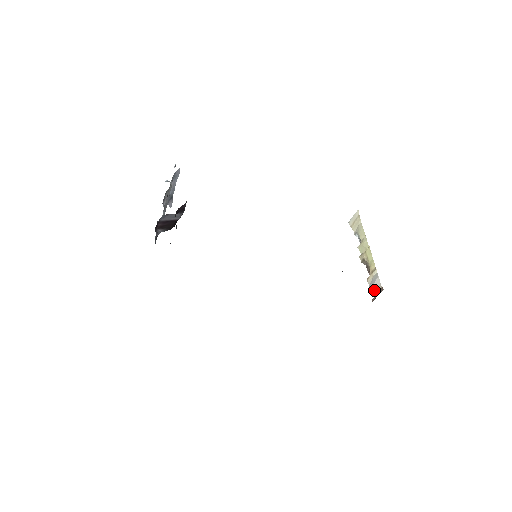
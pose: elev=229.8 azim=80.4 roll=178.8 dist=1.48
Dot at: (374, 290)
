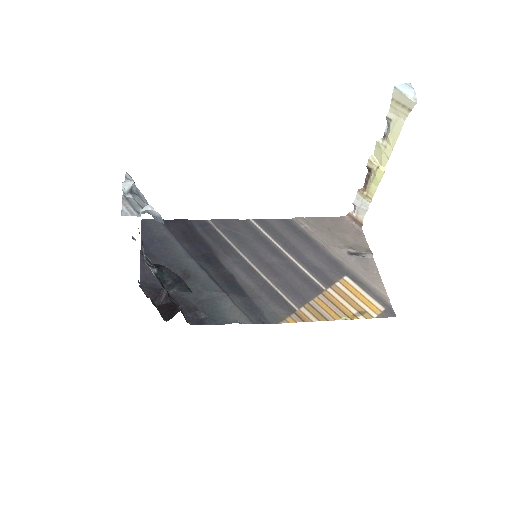
Dot at: (356, 211)
